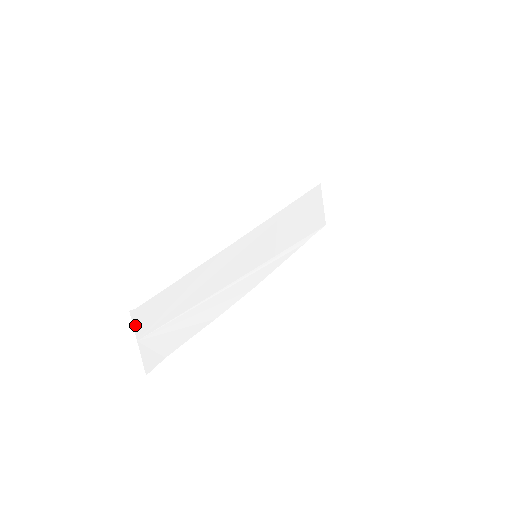
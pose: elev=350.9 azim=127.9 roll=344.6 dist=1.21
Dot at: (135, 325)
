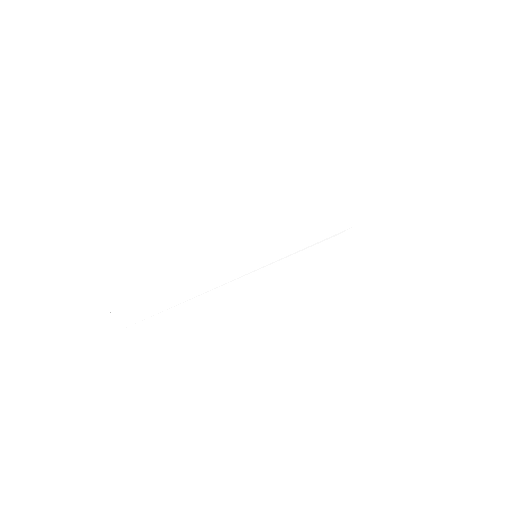
Dot at: (116, 319)
